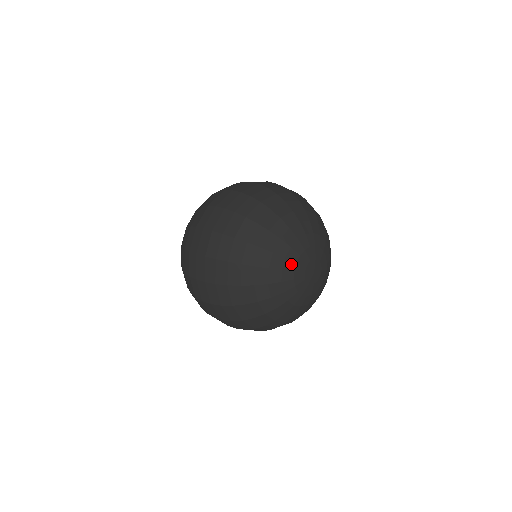
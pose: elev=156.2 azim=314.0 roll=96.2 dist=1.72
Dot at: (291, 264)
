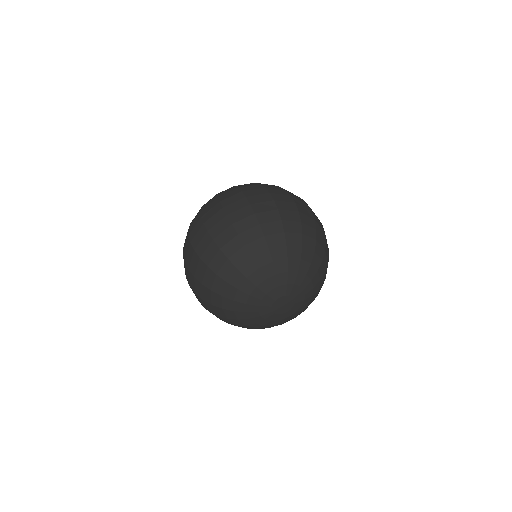
Dot at: (260, 293)
